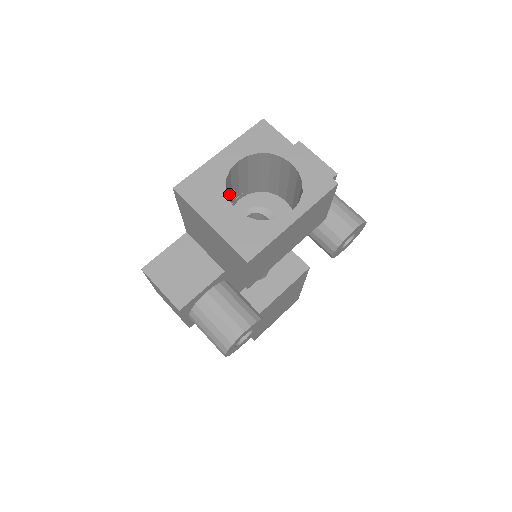
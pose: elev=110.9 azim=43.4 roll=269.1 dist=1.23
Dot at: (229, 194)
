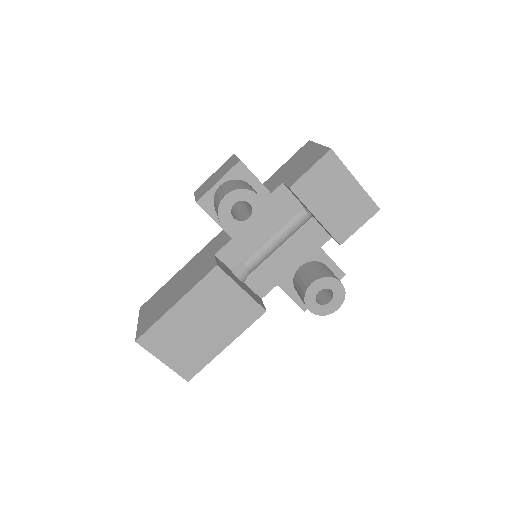
Dot at: occluded
